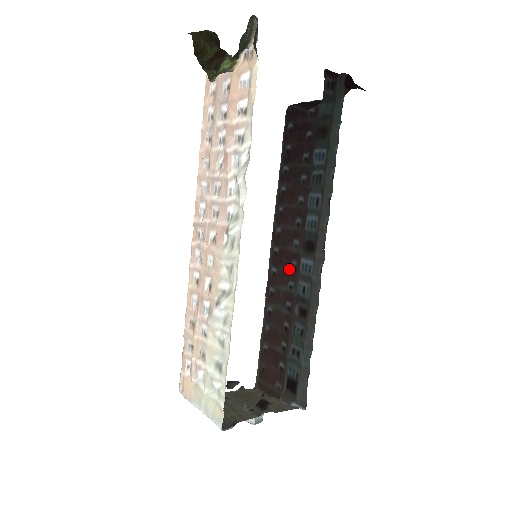
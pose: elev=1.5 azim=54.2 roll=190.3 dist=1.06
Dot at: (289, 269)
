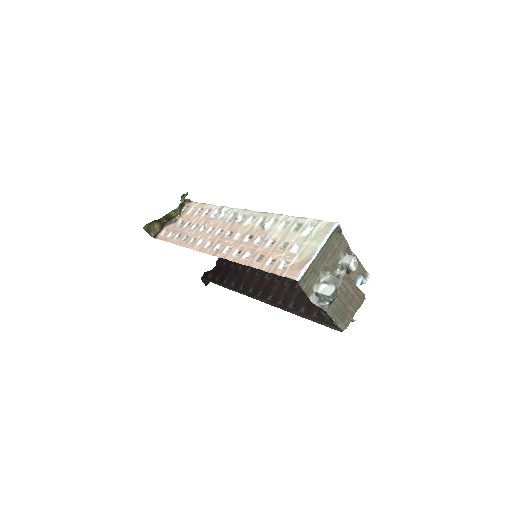
Dot at: (277, 283)
